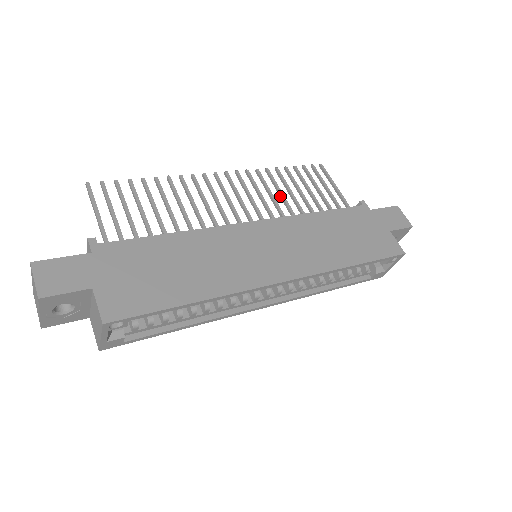
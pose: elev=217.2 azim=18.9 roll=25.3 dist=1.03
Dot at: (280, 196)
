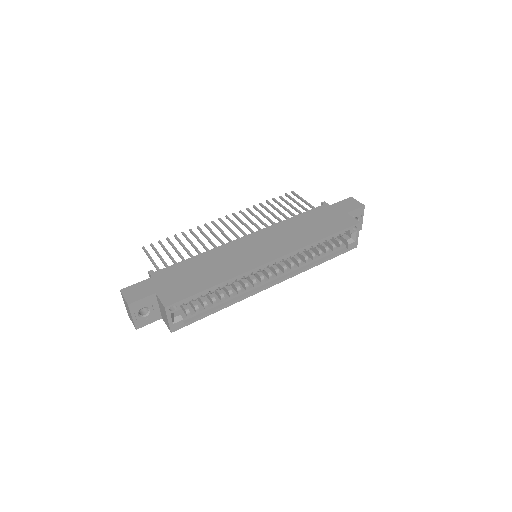
Dot at: occluded
